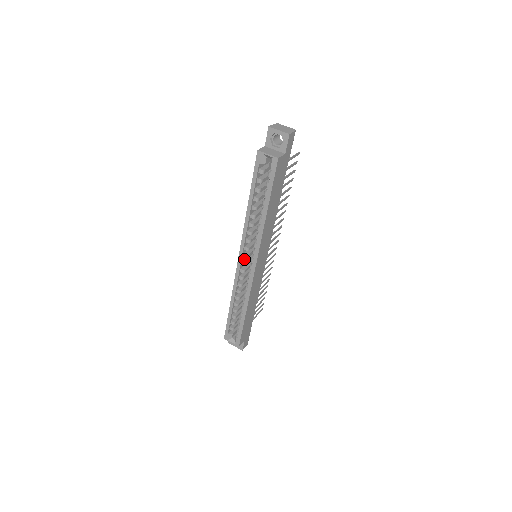
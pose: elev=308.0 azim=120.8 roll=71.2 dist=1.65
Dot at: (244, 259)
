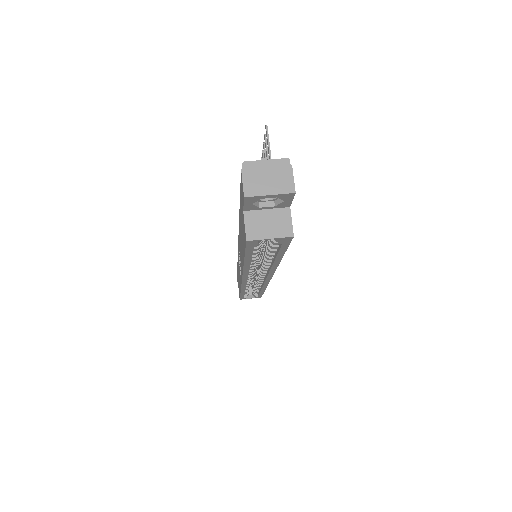
Dot at: occluded
